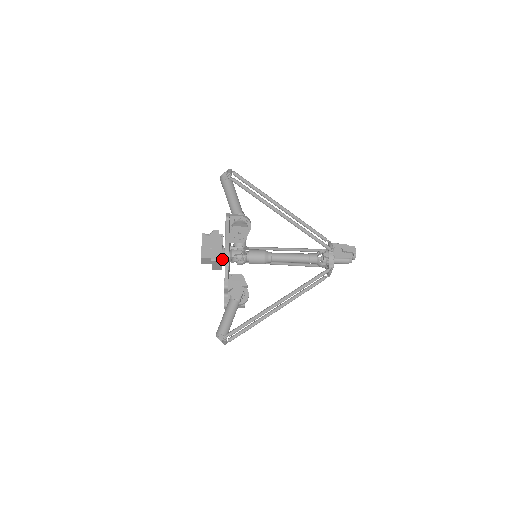
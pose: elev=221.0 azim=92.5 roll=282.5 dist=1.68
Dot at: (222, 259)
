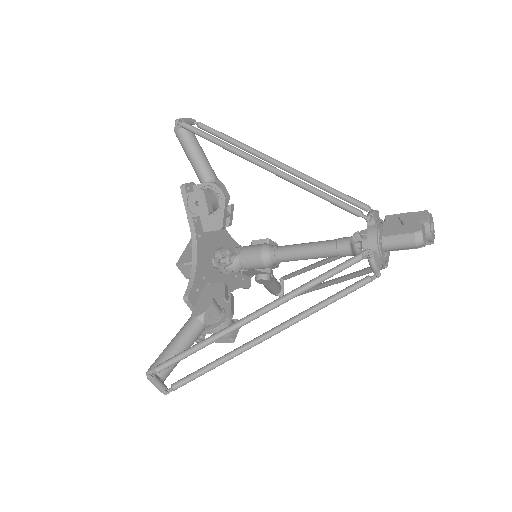
Dot at: occluded
